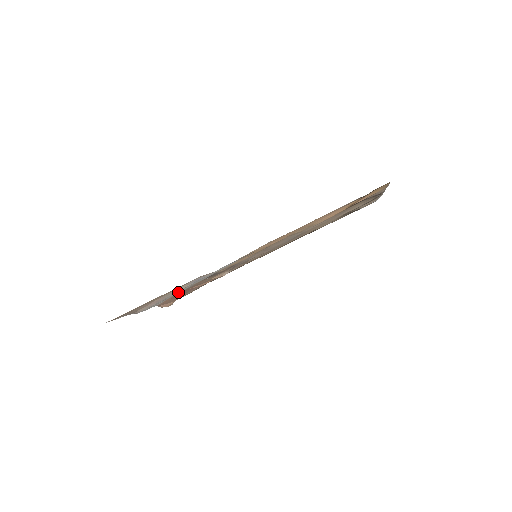
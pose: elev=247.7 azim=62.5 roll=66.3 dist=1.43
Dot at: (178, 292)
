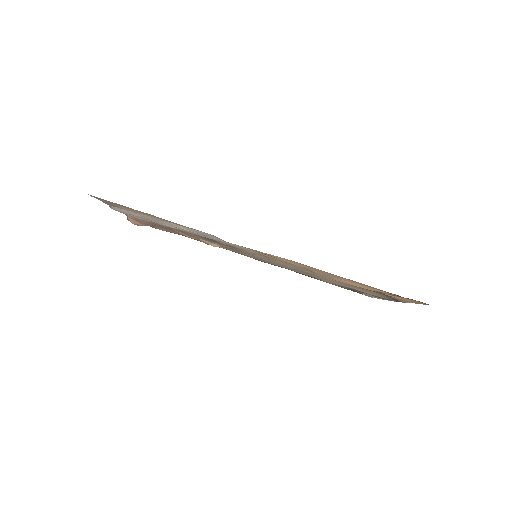
Dot at: (169, 226)
